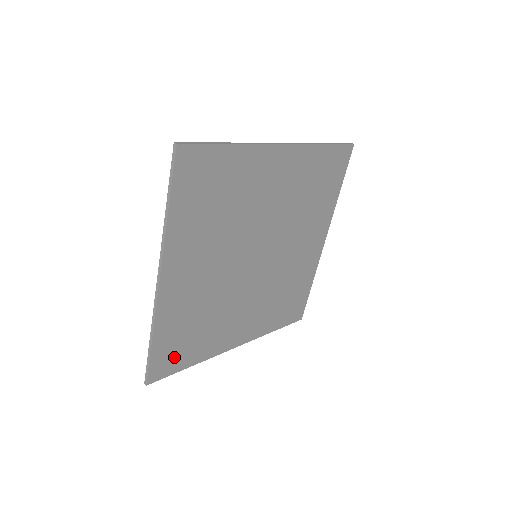
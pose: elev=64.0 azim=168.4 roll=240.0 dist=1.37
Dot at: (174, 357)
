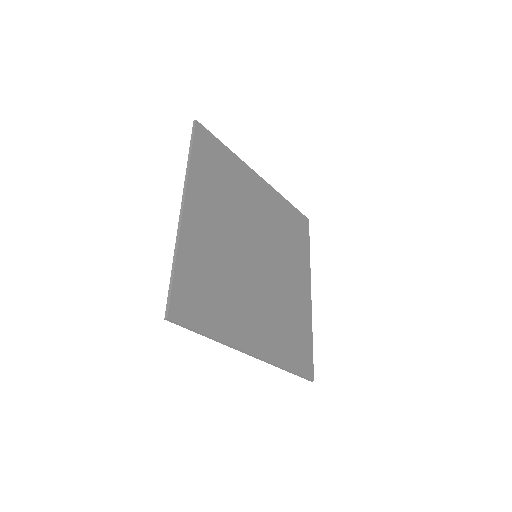
Dot at: (303, 353)
